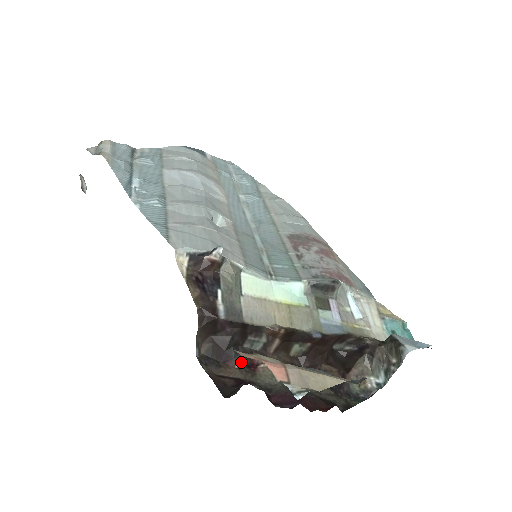
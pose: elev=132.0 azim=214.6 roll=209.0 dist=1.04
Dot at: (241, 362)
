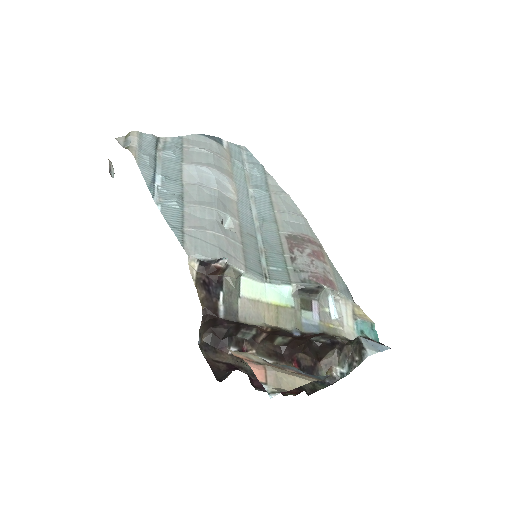
Dot at: (233, 349)
